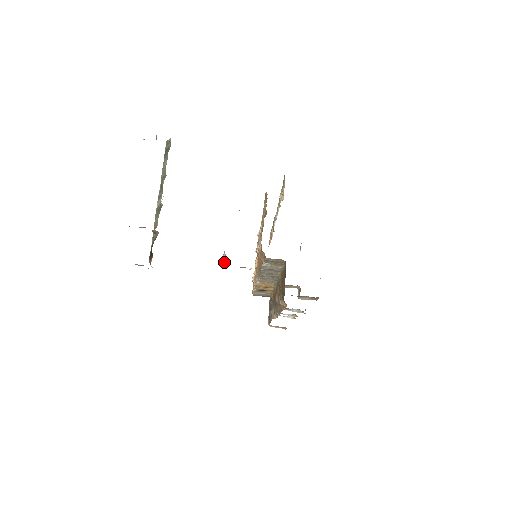
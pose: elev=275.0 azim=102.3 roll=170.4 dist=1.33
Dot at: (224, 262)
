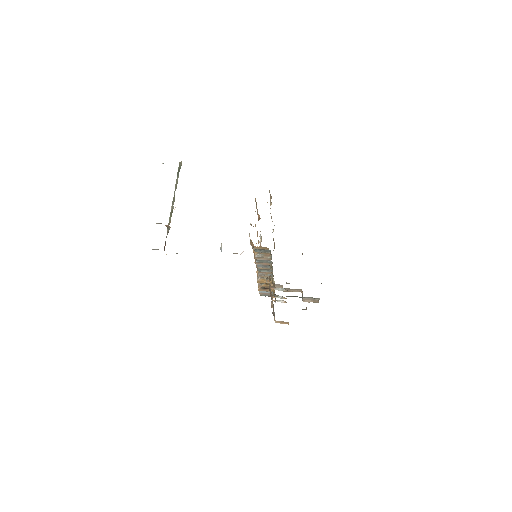
Dot at: (221, 250)
